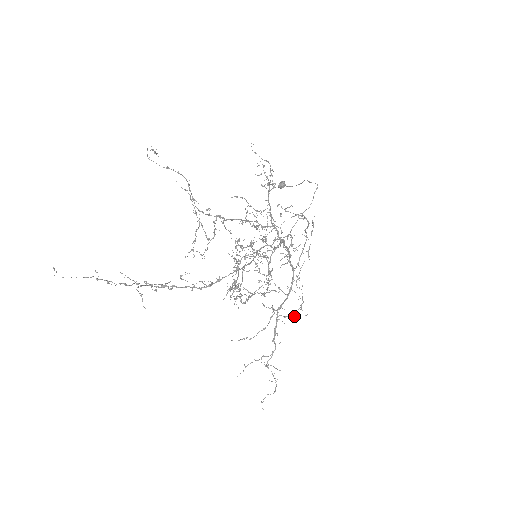
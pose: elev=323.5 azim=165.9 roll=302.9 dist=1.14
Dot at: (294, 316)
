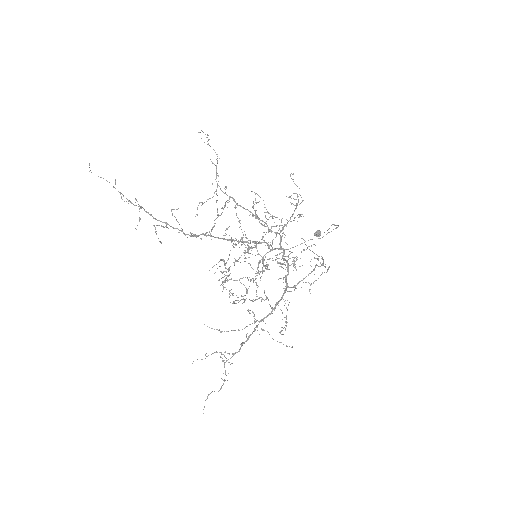
Dot at: occluded
